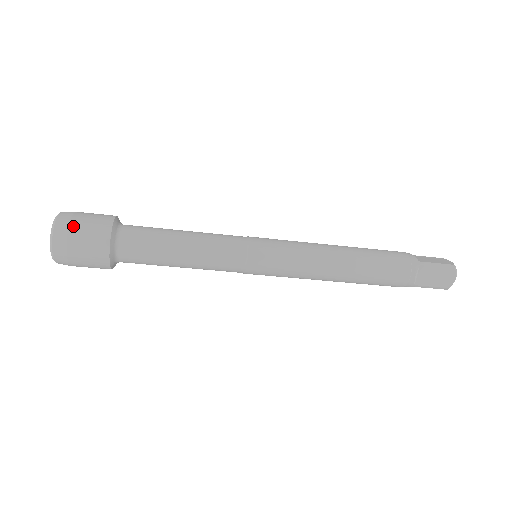
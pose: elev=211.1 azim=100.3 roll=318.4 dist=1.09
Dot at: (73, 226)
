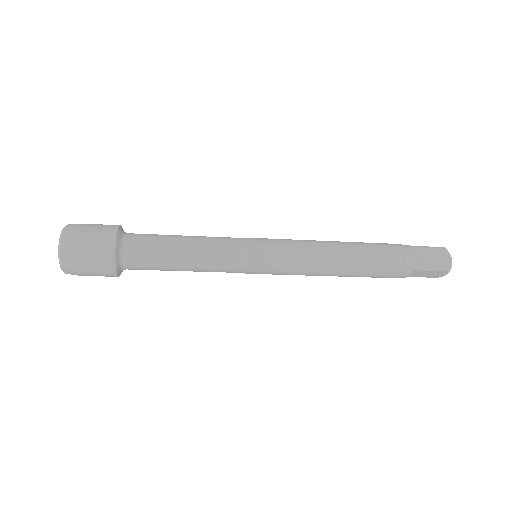
Dot at: (83, 226)
